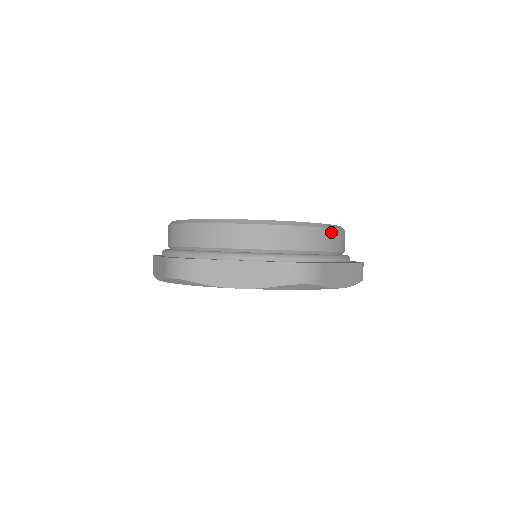
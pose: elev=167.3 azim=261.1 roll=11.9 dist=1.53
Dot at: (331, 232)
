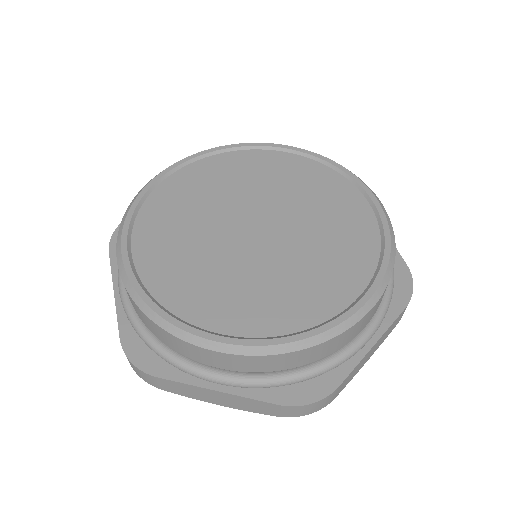
Dot at: (365, 317)
